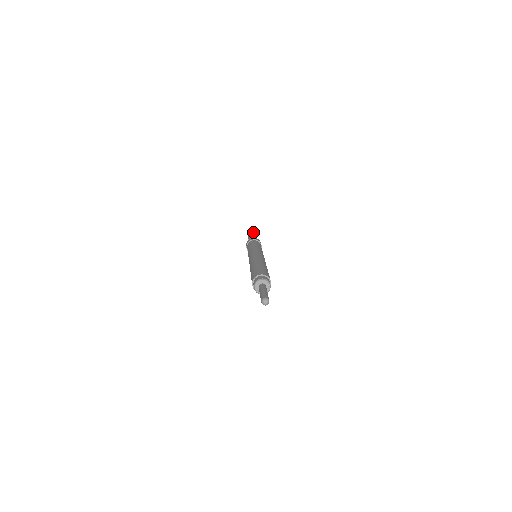
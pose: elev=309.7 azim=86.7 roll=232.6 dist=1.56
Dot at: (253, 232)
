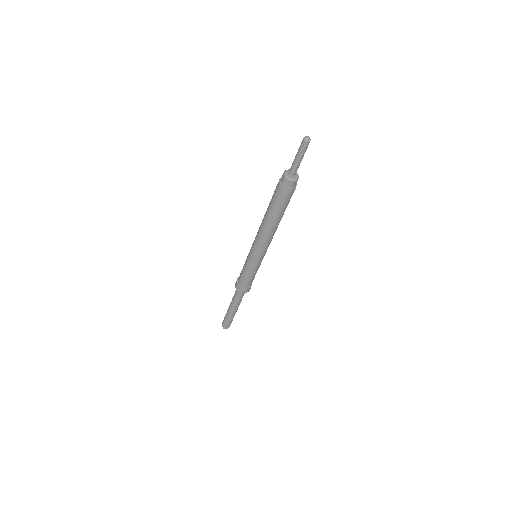
Dot at: occluded
